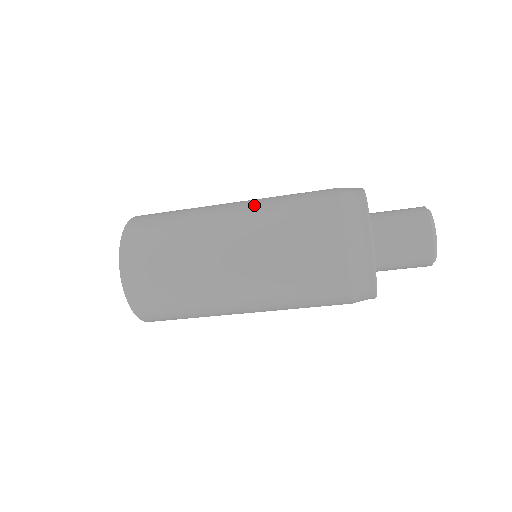
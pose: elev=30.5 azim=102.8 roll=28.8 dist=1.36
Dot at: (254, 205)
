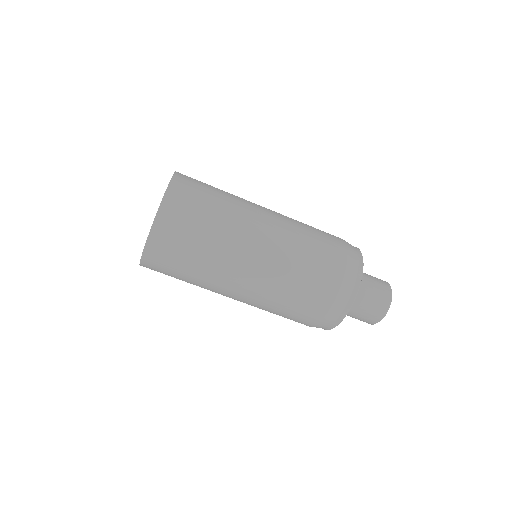
Dot at: occluded
